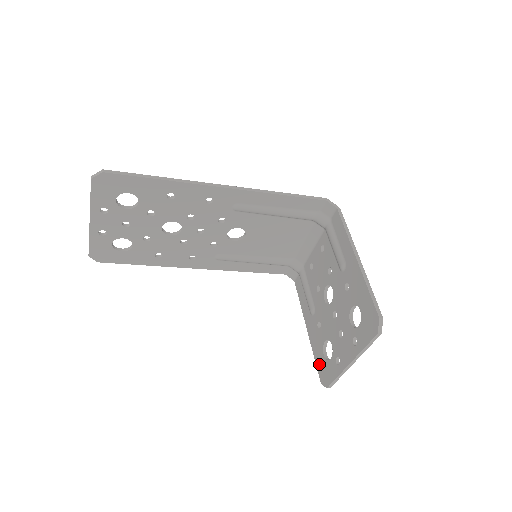
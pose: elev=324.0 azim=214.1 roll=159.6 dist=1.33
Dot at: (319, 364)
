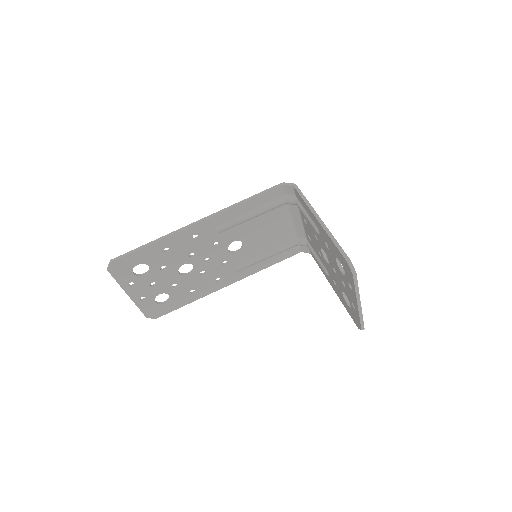
Dot at: (350, 313)
